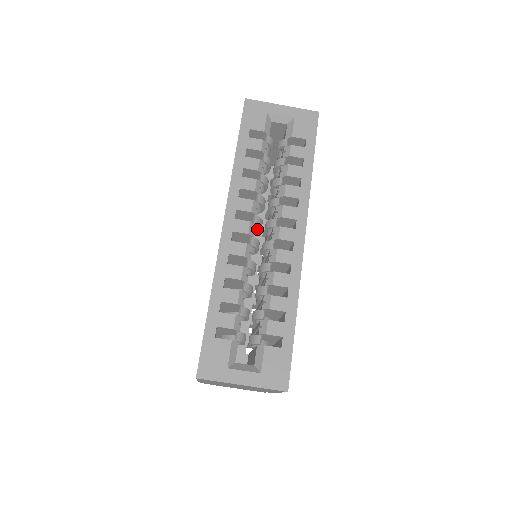
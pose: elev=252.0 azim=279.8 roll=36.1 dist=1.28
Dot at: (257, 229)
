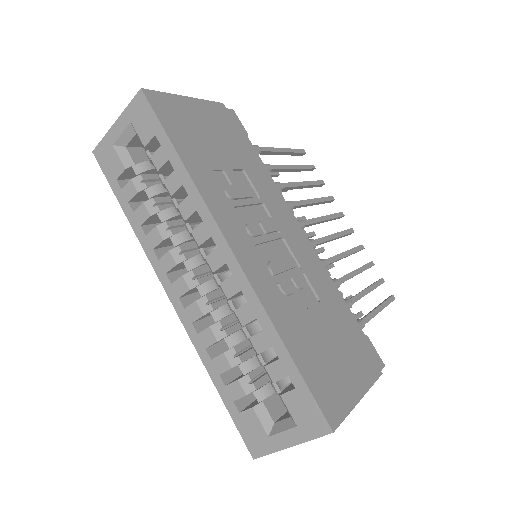
Dot at: occluded
